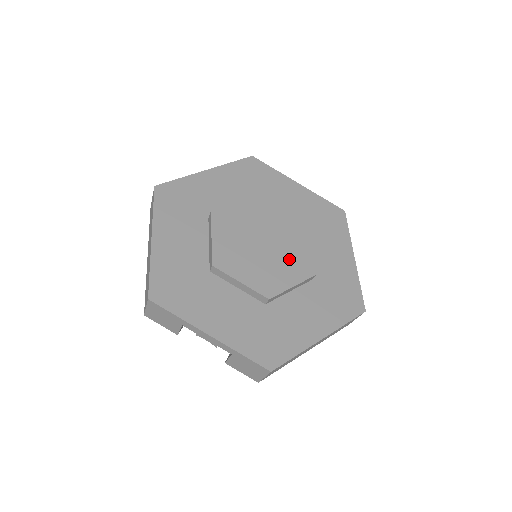
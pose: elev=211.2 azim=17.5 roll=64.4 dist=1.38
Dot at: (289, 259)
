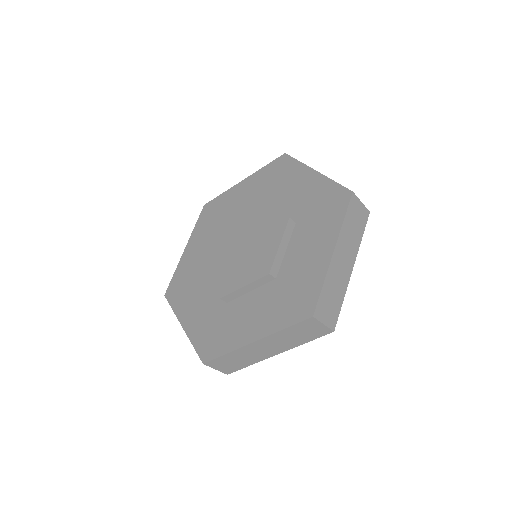
Dot at: (253, 259)
